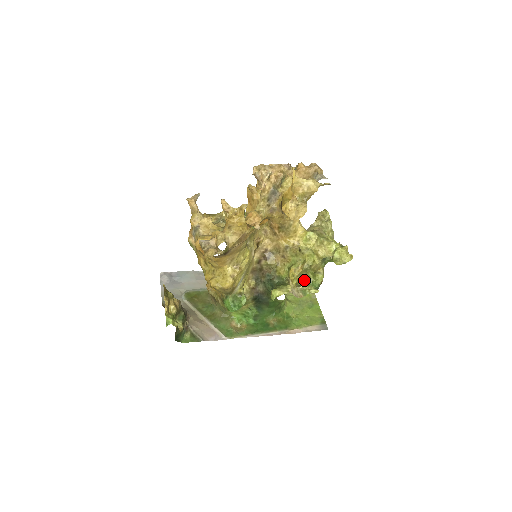
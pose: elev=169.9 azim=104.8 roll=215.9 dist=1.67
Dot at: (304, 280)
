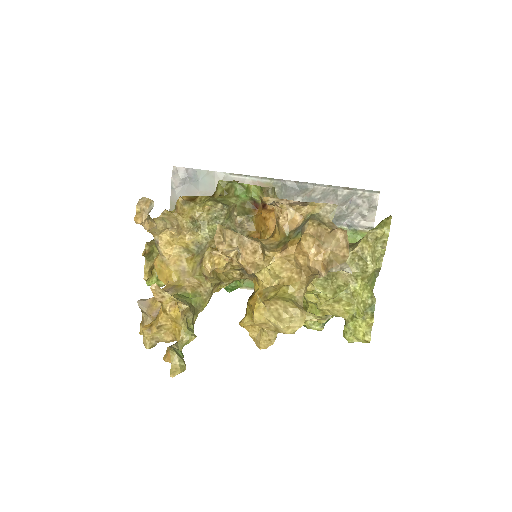
Dot at: occluded
